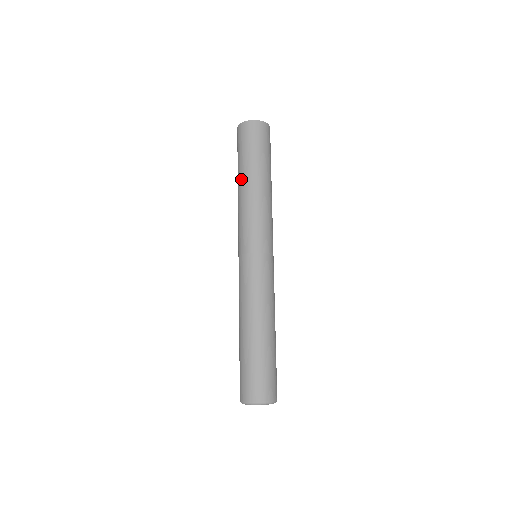
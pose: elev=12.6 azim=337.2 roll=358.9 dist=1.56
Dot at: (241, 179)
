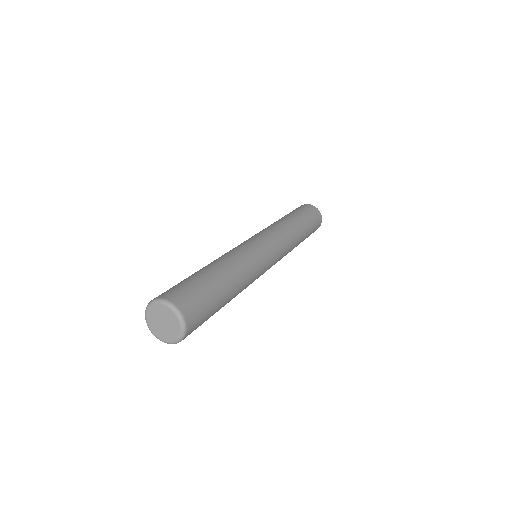
Dot at: (287, 217)
